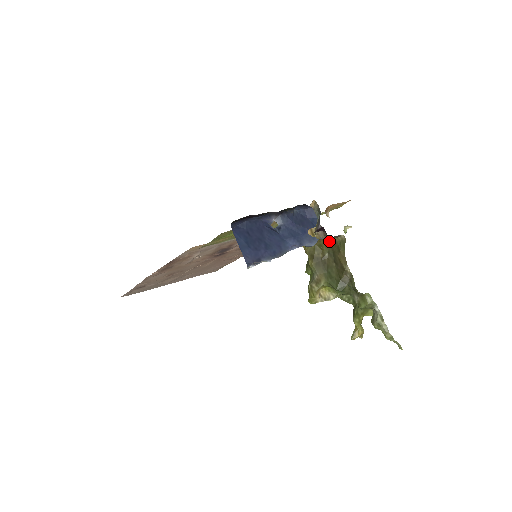
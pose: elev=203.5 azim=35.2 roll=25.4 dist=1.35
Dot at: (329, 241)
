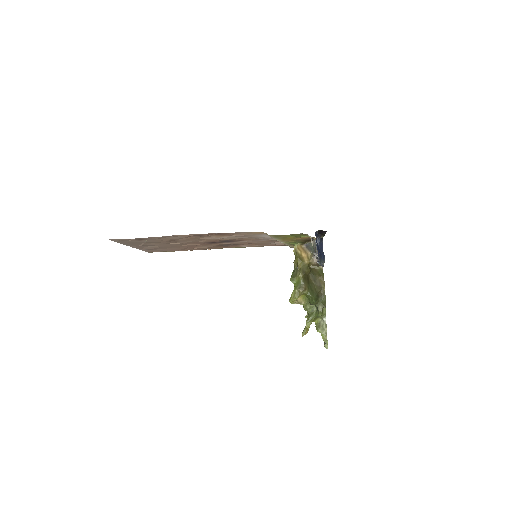
Dot at: (310, 266)
